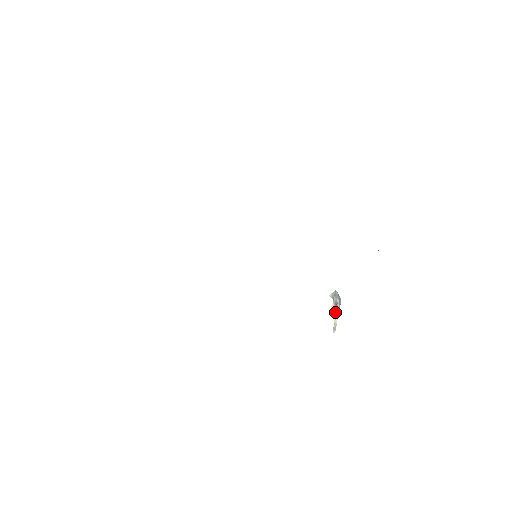
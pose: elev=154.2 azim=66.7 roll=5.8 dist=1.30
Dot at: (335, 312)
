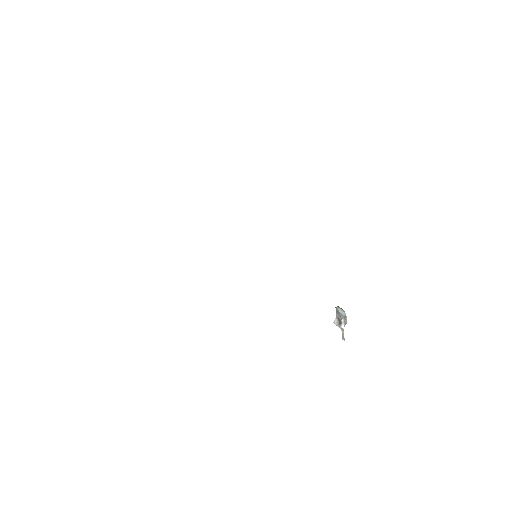
Dot at: (339, 326)
